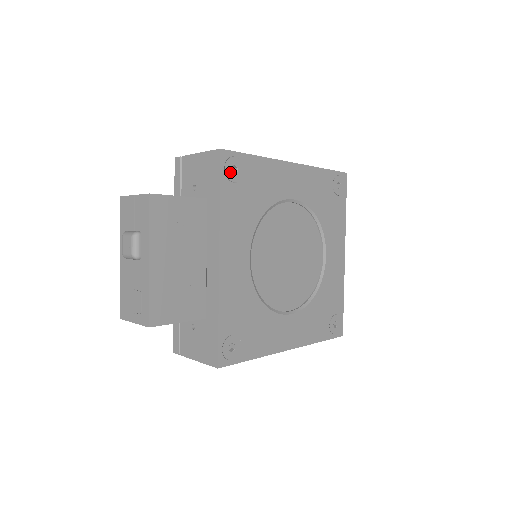
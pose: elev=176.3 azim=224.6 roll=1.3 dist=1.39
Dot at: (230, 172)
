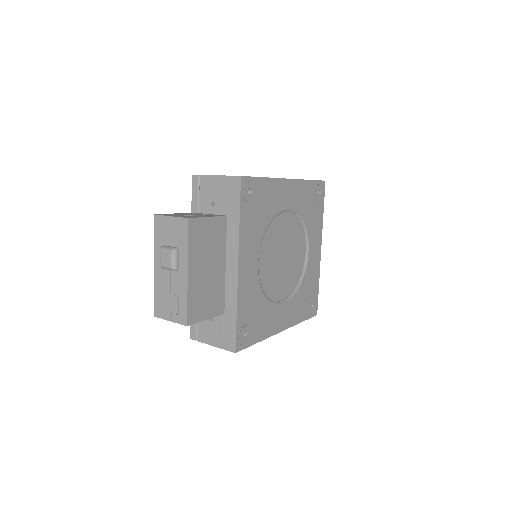
Dot at: (247, 194)
